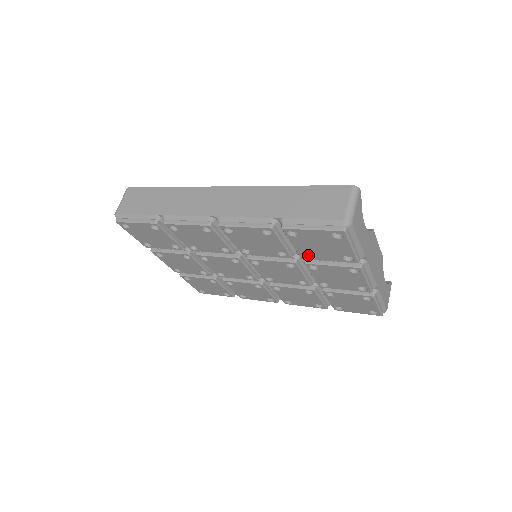
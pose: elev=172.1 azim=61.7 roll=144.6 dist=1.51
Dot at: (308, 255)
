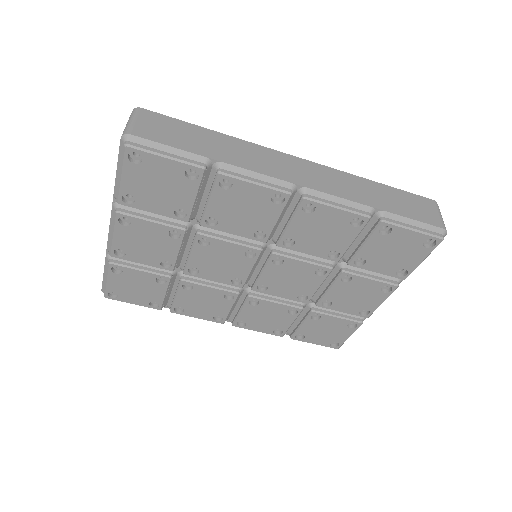
Dot at: (357, 262)
